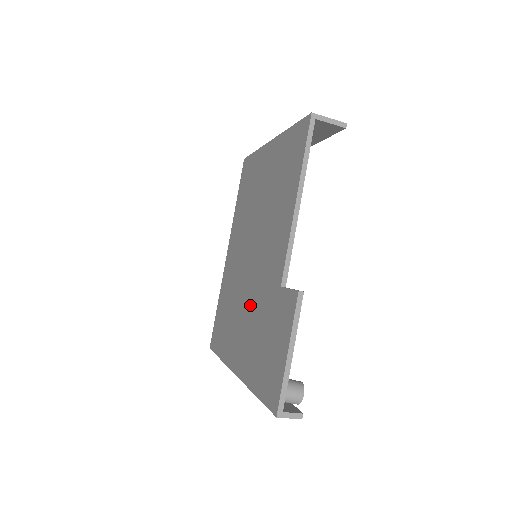
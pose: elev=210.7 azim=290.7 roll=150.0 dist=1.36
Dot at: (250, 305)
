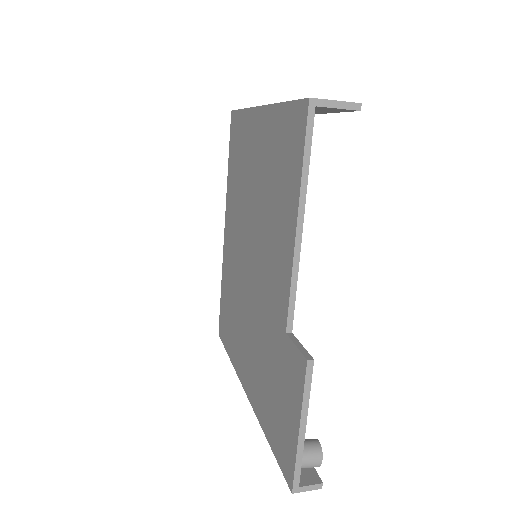
Dot at: (254, 324)
